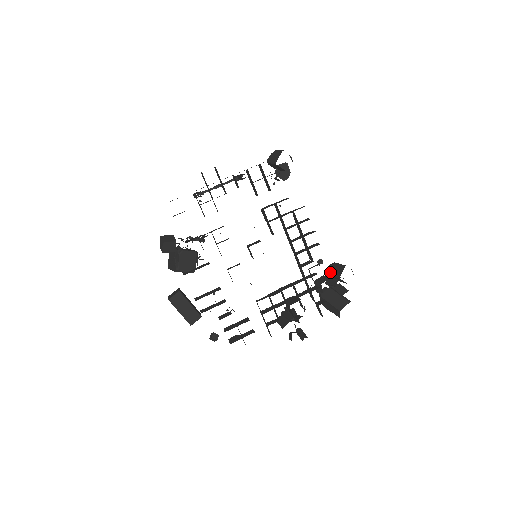
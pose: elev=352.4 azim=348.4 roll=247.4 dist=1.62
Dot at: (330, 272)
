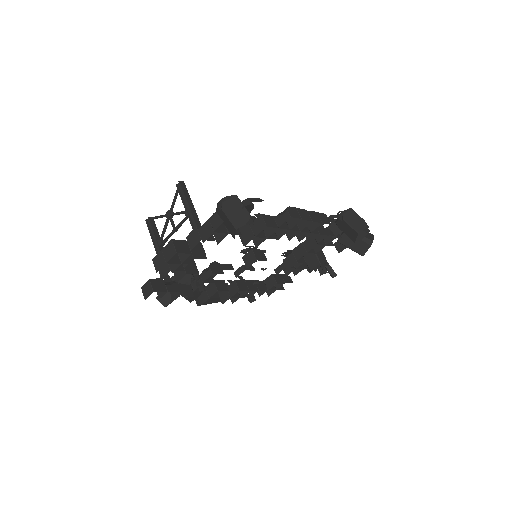
Dot at: (341, 229)
